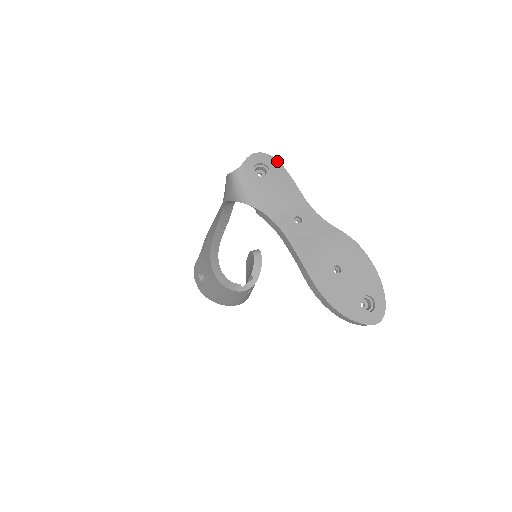
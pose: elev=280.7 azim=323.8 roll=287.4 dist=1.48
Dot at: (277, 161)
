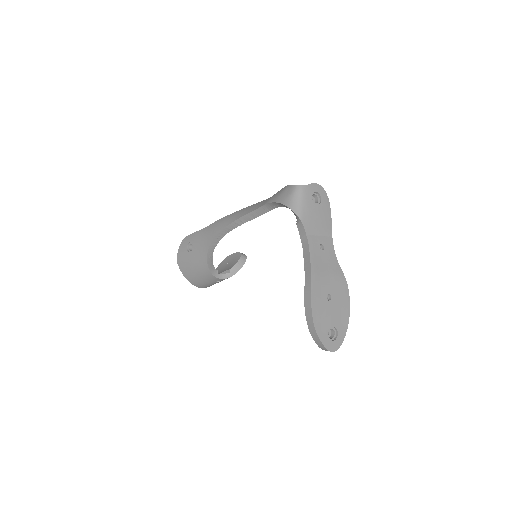
Dot at: (328, 199)
